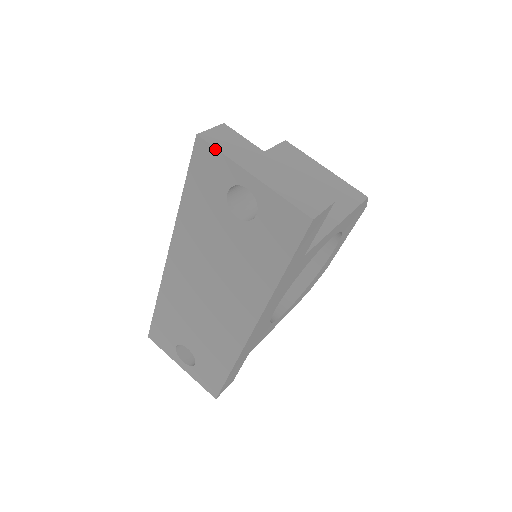
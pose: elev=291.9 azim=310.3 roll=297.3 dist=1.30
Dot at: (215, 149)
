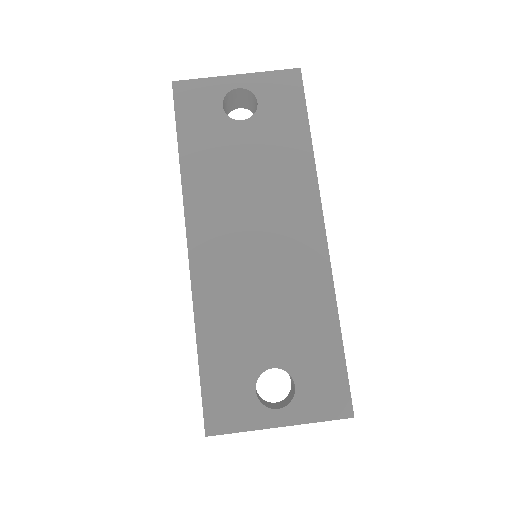
Dot at: (194, 80)
